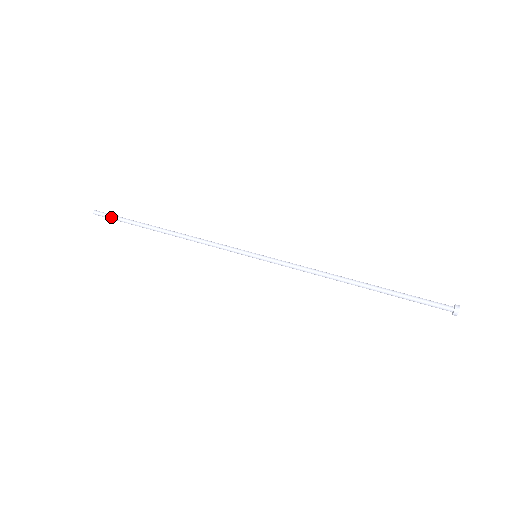
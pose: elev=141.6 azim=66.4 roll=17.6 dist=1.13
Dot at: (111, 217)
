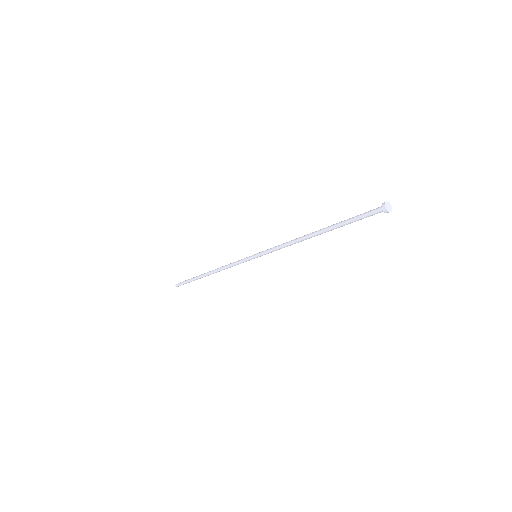
Dot at: (183, 282)
